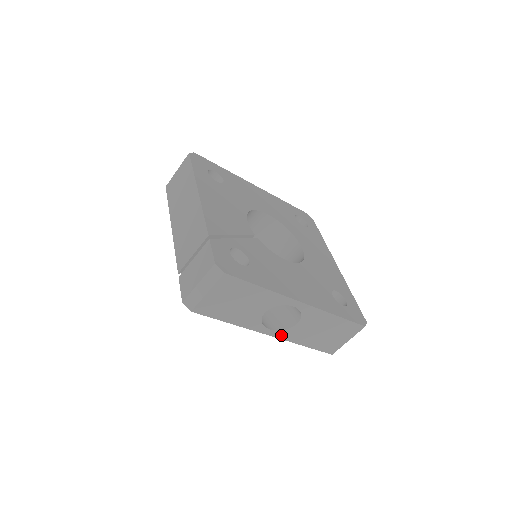
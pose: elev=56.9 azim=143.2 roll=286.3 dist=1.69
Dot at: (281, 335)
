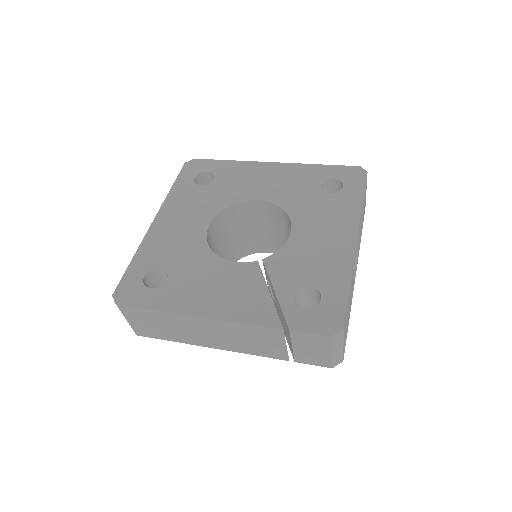
Dot at: (357, 263)
